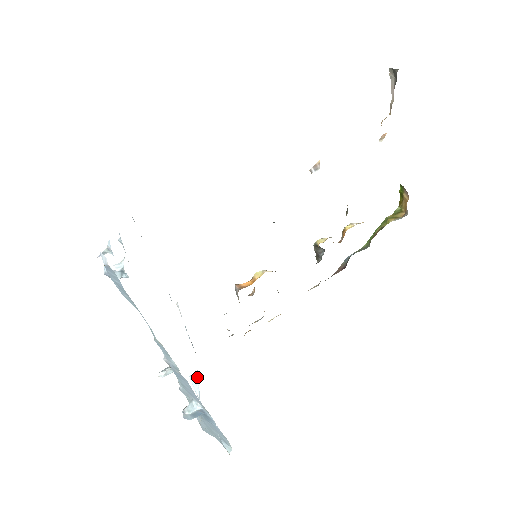
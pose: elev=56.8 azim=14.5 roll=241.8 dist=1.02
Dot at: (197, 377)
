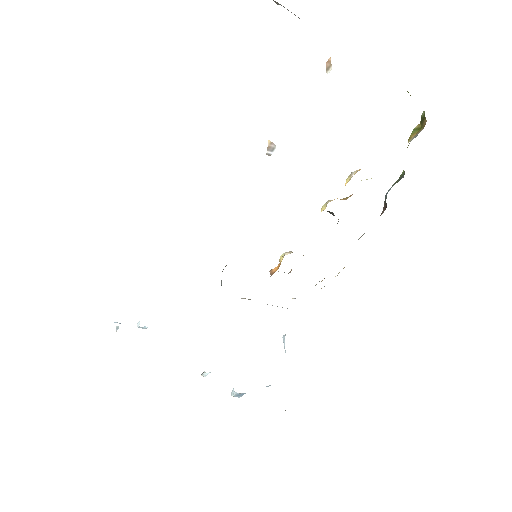
Dot at: (284, 339)
